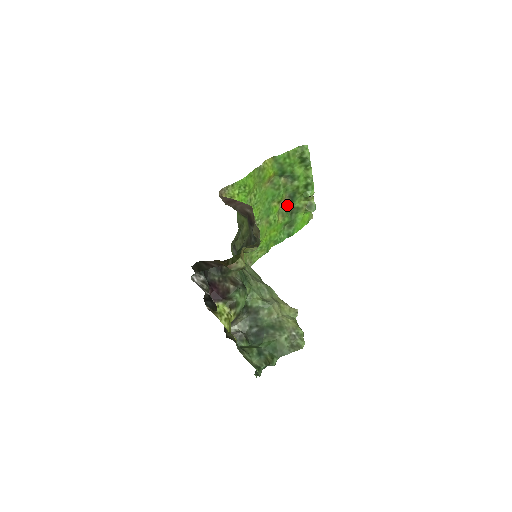
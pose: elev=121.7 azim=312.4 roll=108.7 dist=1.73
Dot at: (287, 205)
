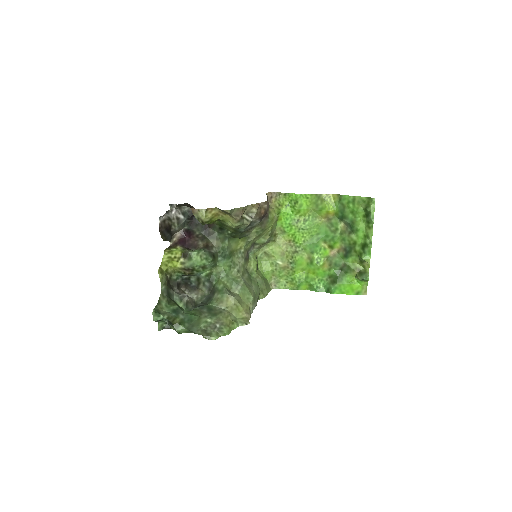
Dot at: (339, 257)
